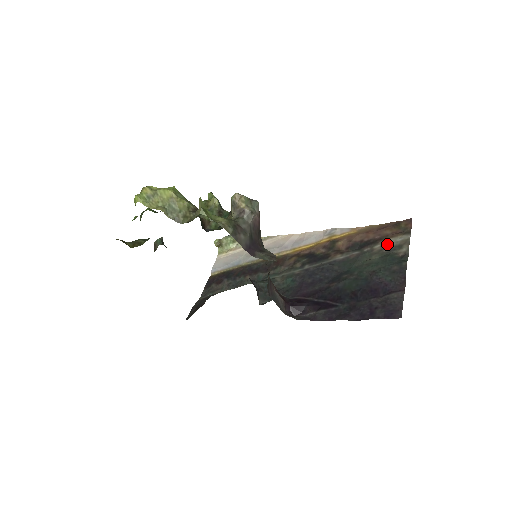
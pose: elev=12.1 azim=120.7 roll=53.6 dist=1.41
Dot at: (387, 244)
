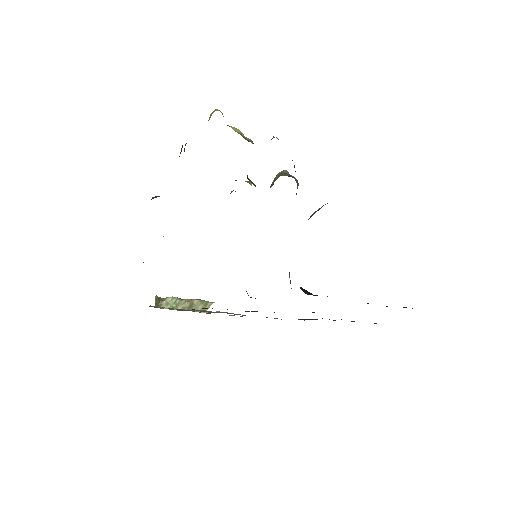
Dot at: occluded
